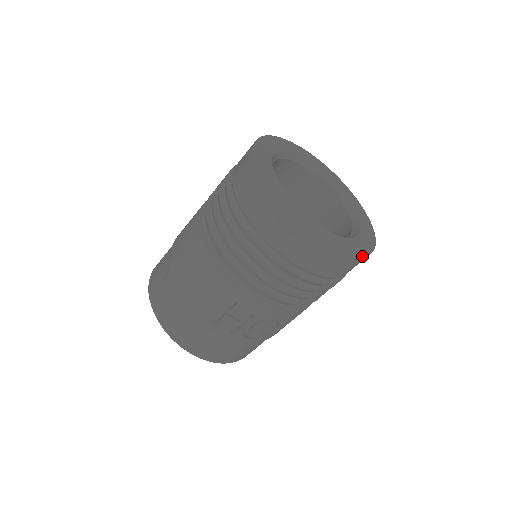
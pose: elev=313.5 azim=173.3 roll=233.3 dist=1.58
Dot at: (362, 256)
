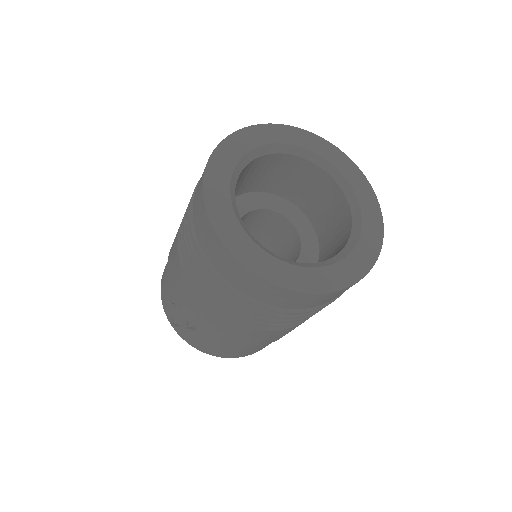
Dot at: occluded
